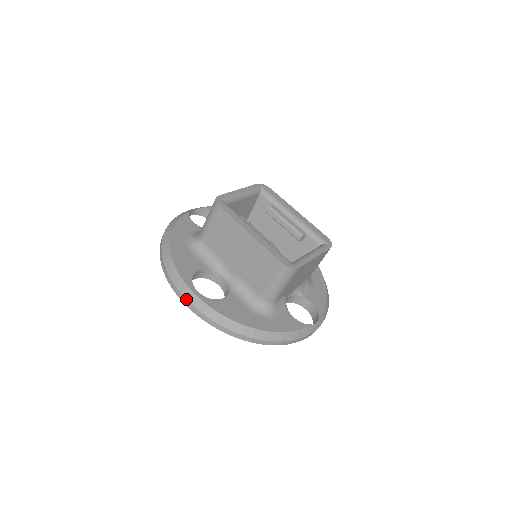
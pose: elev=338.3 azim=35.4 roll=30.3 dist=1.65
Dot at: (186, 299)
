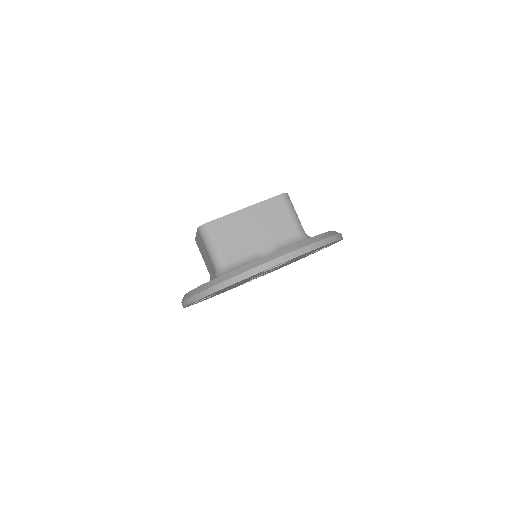
Dot at: (280, 257)
